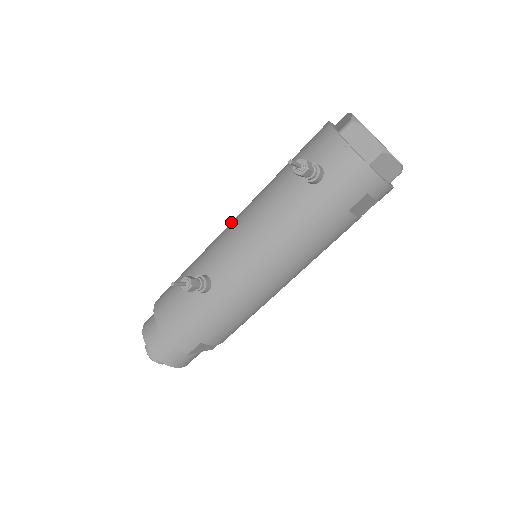
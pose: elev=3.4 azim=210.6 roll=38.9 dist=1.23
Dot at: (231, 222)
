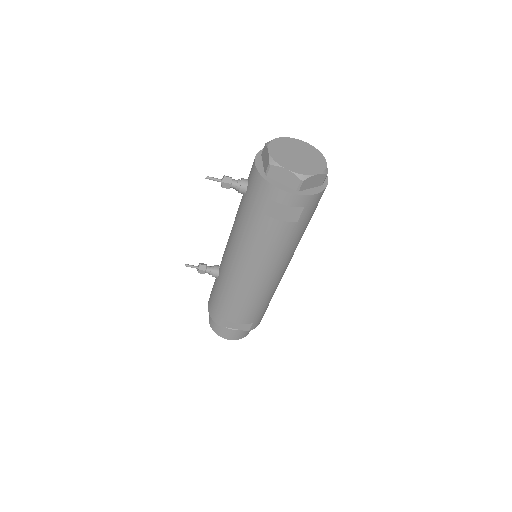
Dot at: occluded
